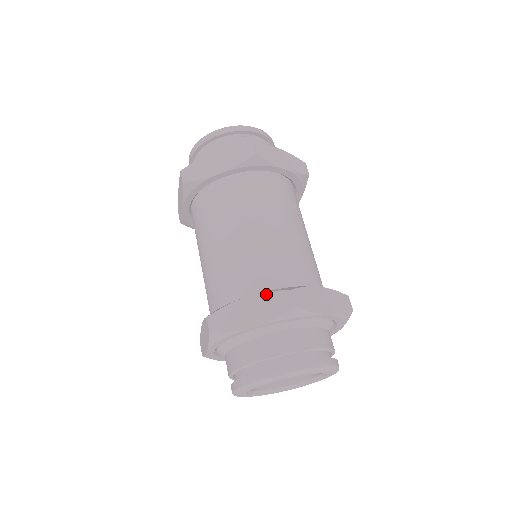
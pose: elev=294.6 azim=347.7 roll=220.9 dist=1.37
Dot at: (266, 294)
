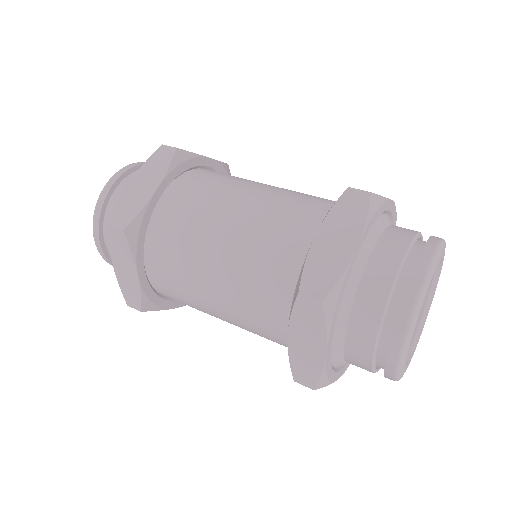
Dot at: (330, 213)
